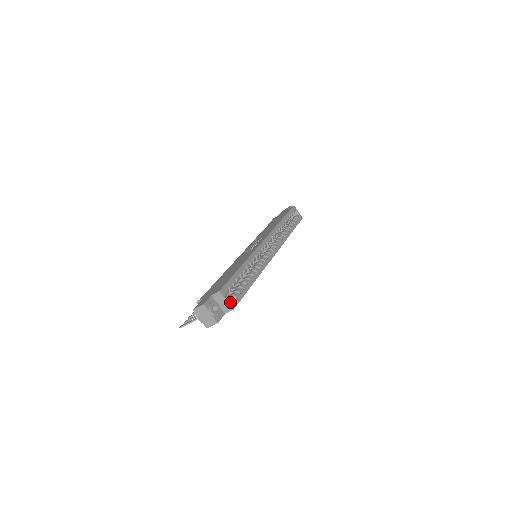
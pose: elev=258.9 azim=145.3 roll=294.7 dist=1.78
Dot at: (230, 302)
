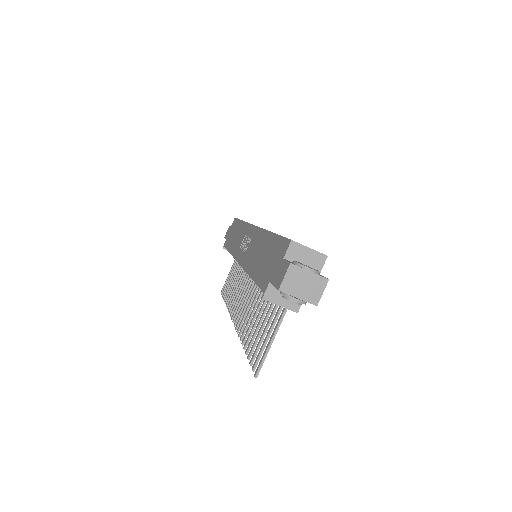
Dot at: (314, 251)
